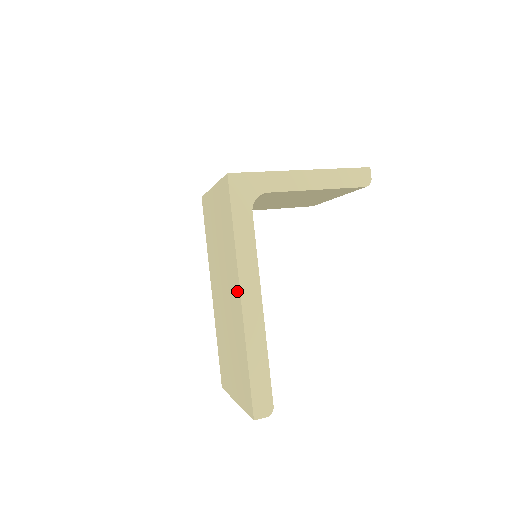
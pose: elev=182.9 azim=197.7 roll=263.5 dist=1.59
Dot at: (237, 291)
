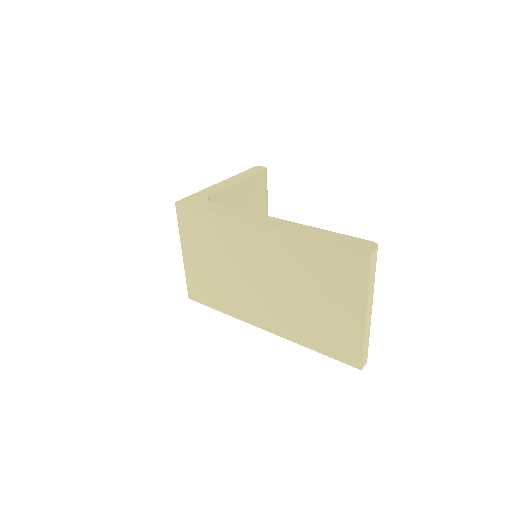
Dot at: (255, 232)
